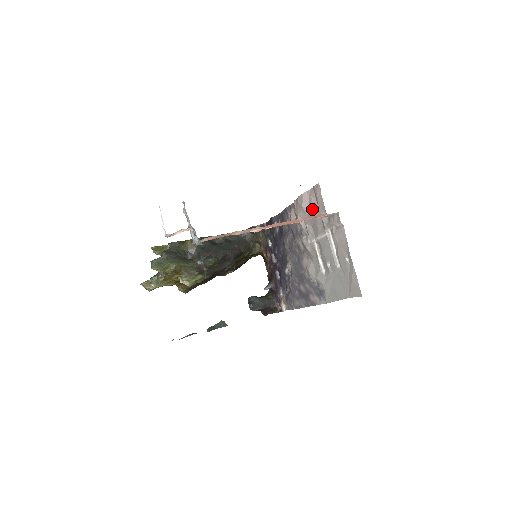
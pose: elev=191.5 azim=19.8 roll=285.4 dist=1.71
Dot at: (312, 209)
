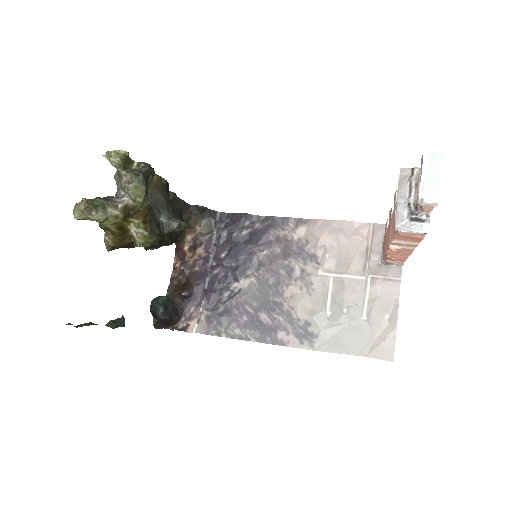
Dot at: (354, 243)
